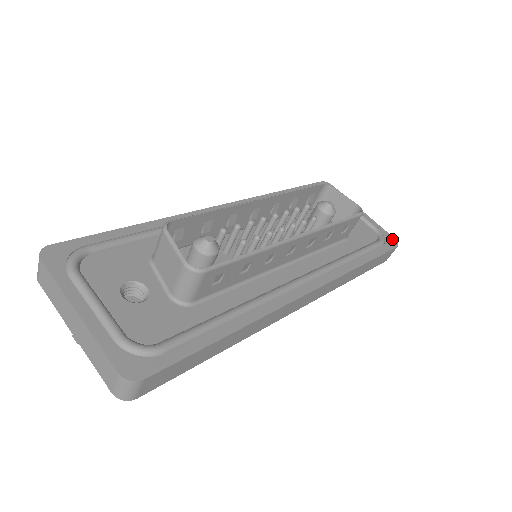
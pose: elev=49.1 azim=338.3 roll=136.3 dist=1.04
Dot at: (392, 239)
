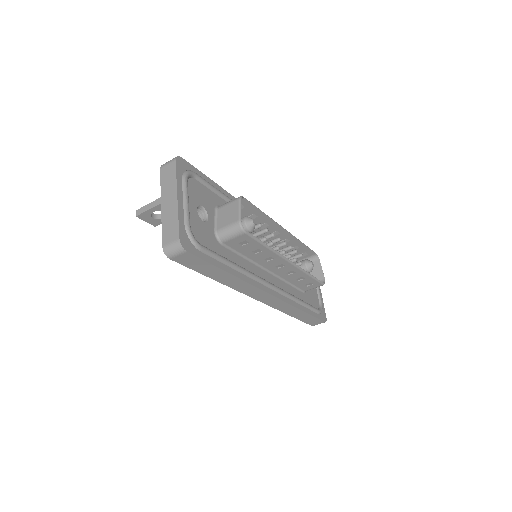
Dot at: (325, 316)
